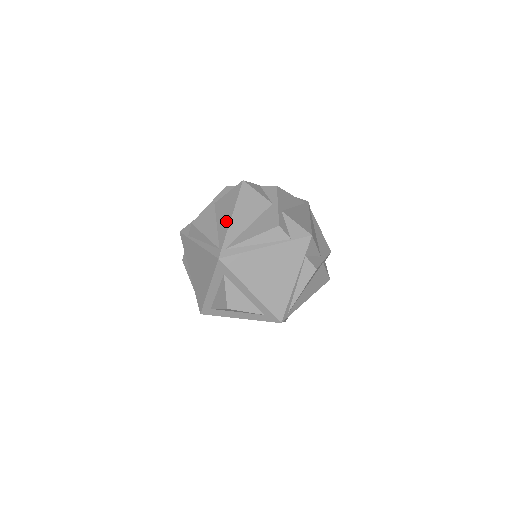
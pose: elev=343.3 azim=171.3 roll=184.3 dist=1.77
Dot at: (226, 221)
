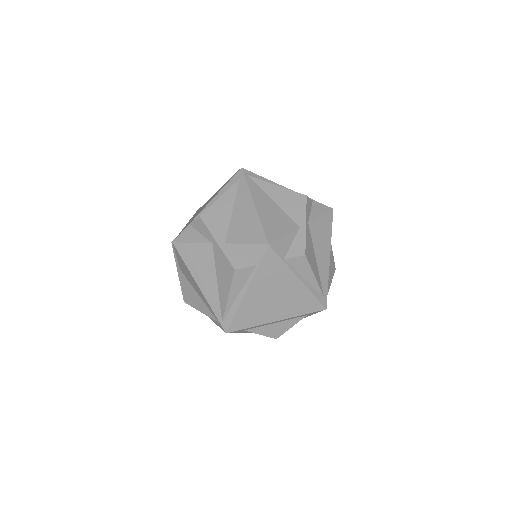
Dot at: (199, 292)
